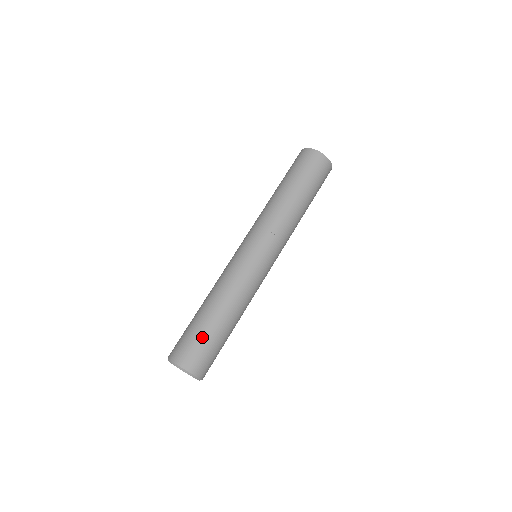
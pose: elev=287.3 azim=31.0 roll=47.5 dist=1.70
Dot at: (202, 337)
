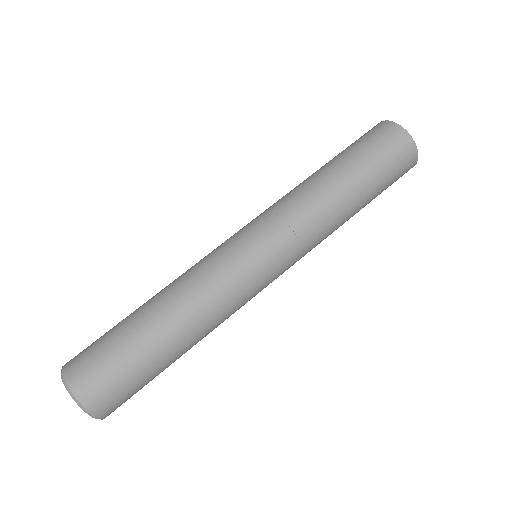
Dot at: (126, 359)
